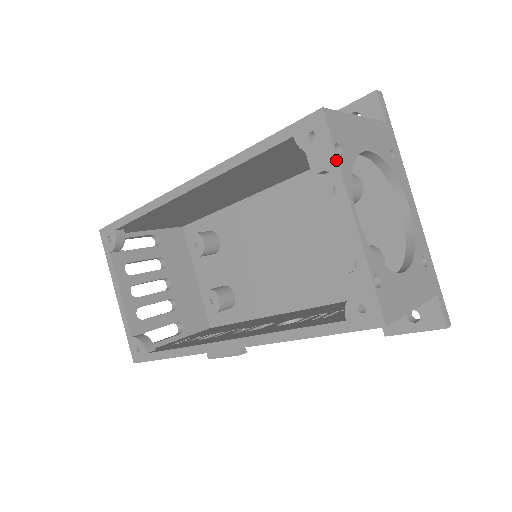
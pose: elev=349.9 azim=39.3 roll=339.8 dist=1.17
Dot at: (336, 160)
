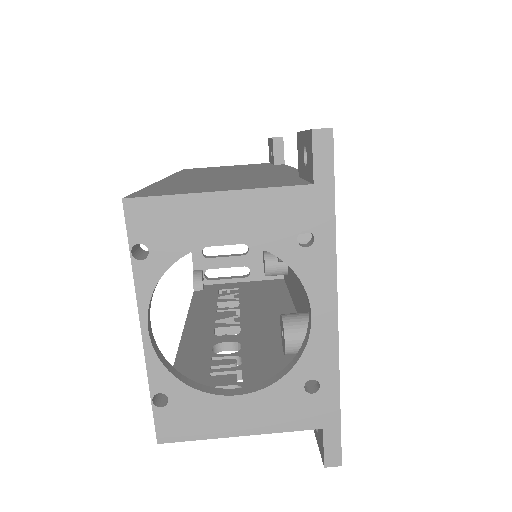
Dot at: (132, 264)
